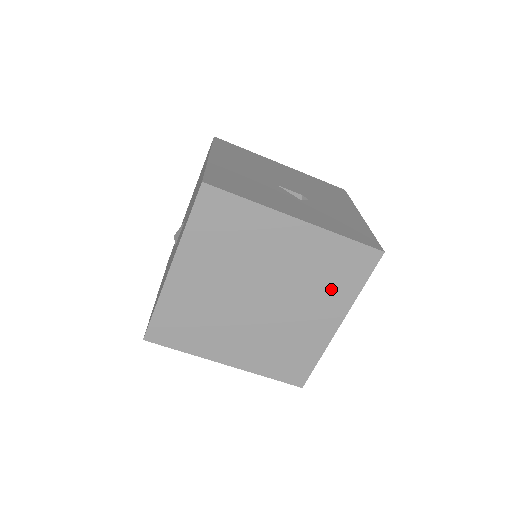
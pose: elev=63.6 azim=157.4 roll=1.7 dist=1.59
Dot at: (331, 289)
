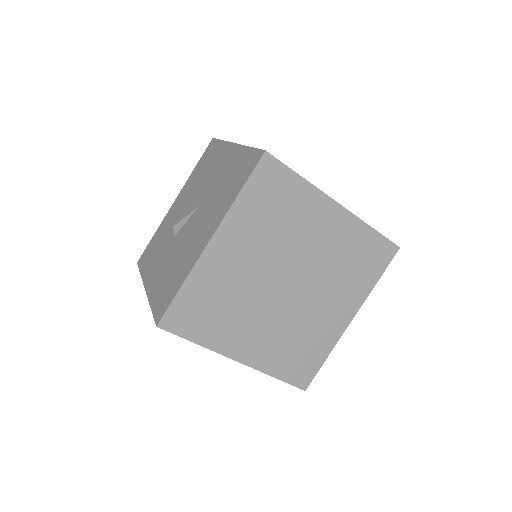
Dot at: (352, 281)
